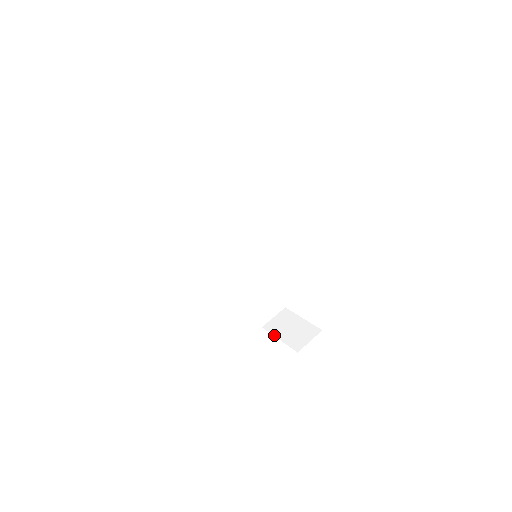
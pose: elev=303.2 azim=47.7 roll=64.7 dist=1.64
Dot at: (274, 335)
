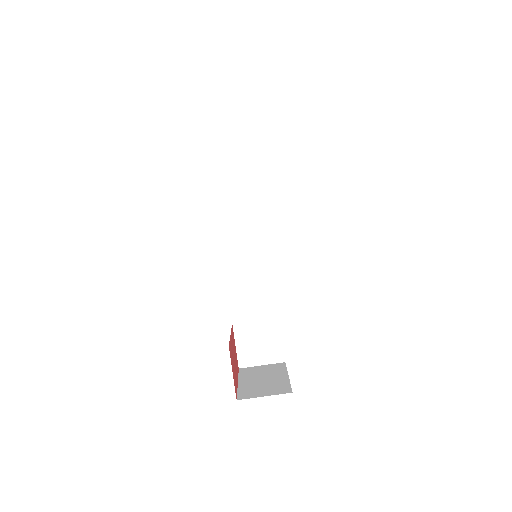
Dot at: (239, 378)
